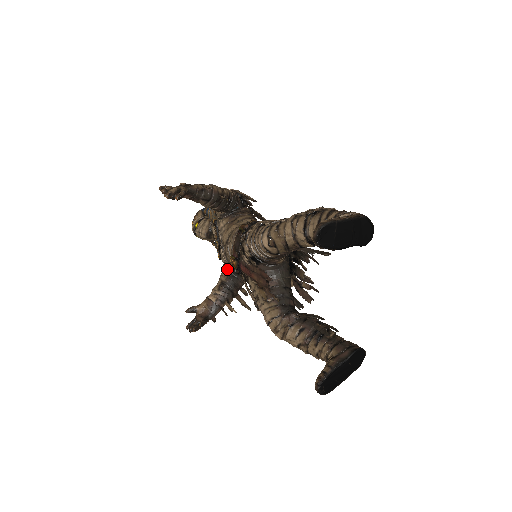
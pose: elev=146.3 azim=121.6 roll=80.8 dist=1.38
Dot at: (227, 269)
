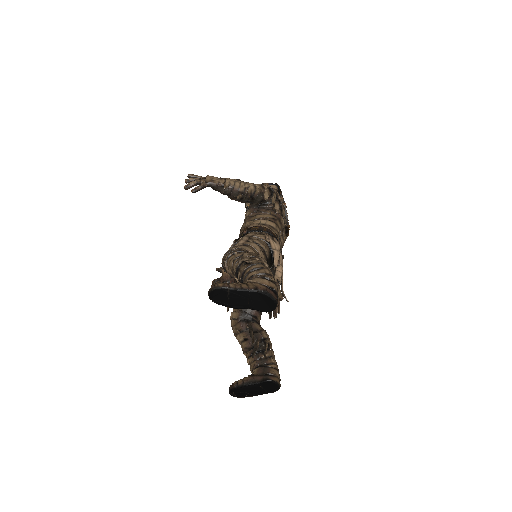
Dot at: occluded
